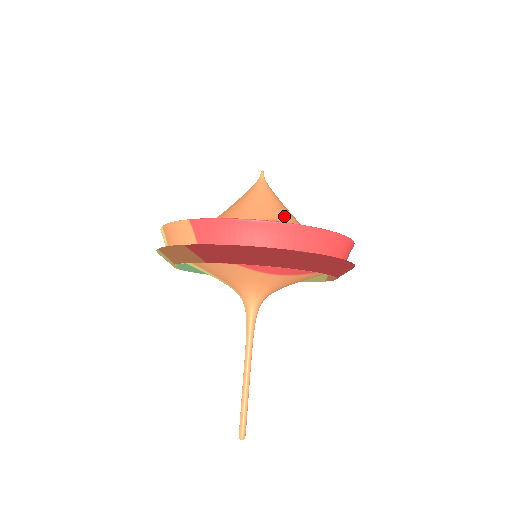
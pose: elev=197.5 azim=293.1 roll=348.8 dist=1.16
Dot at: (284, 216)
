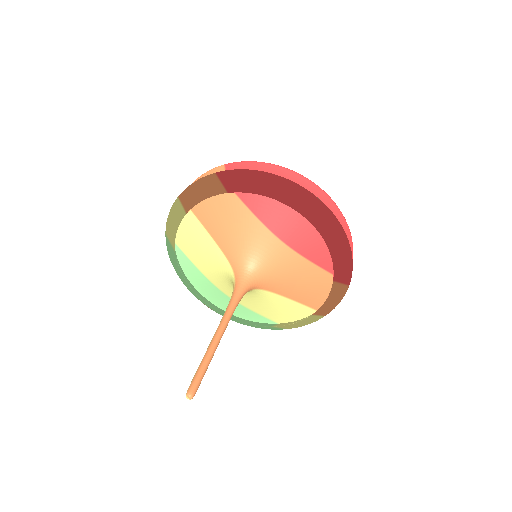
Dot at: occluded
